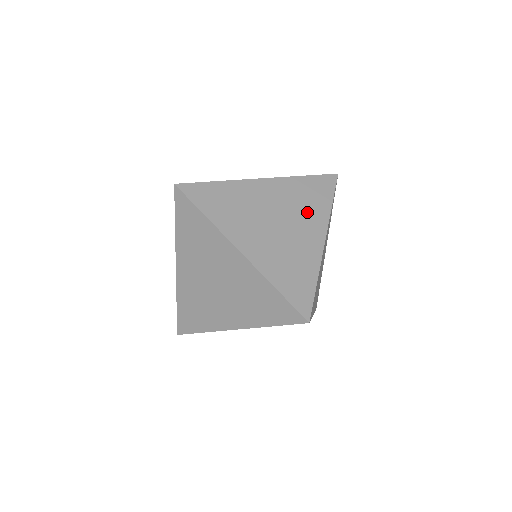
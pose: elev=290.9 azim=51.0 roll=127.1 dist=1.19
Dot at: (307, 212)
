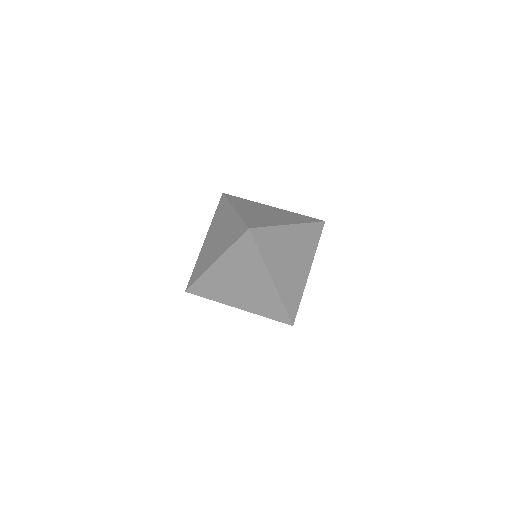
Dot at: (289, 218)
